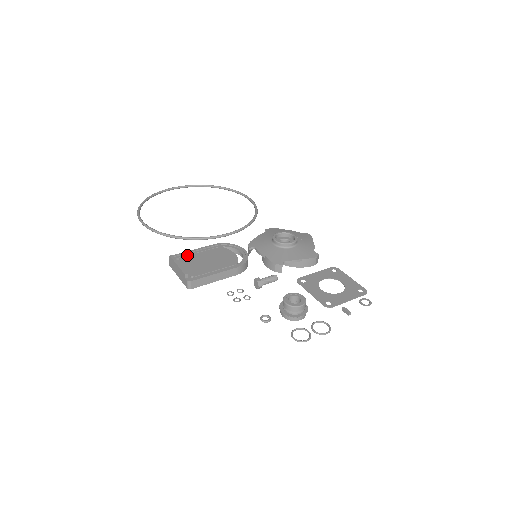
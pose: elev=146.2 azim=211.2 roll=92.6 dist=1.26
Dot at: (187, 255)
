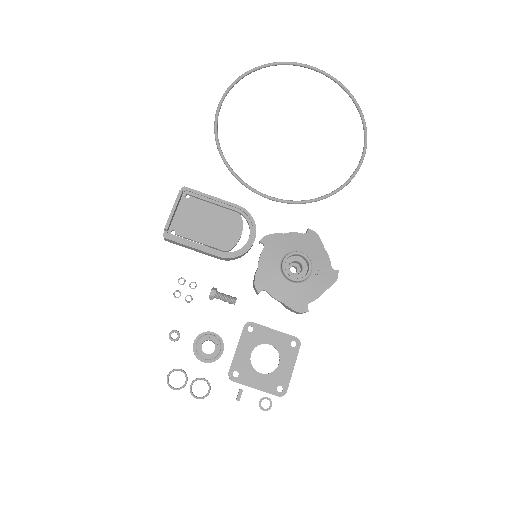
Dot at: (201, 198)
